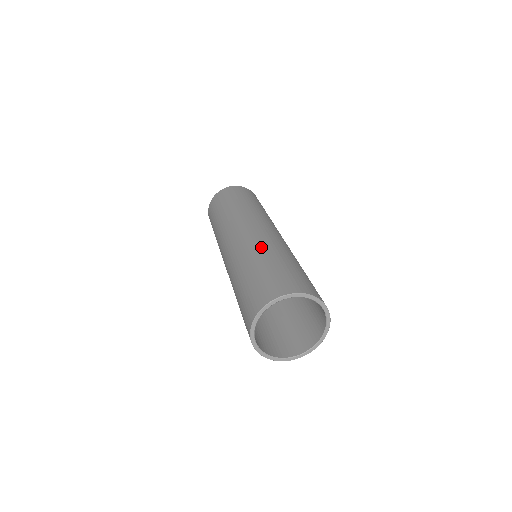
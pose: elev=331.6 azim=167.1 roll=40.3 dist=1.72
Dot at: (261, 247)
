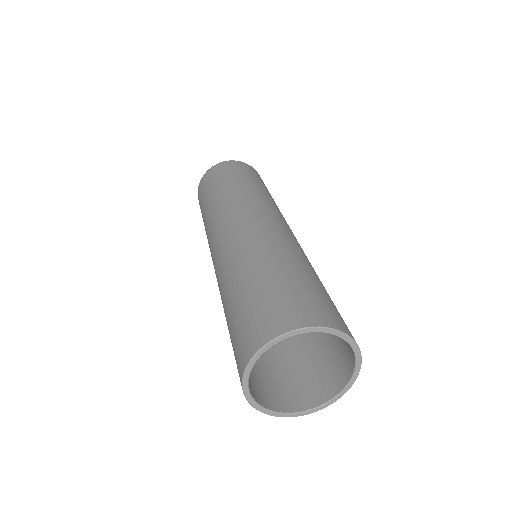
Dot at: (241, 258)
